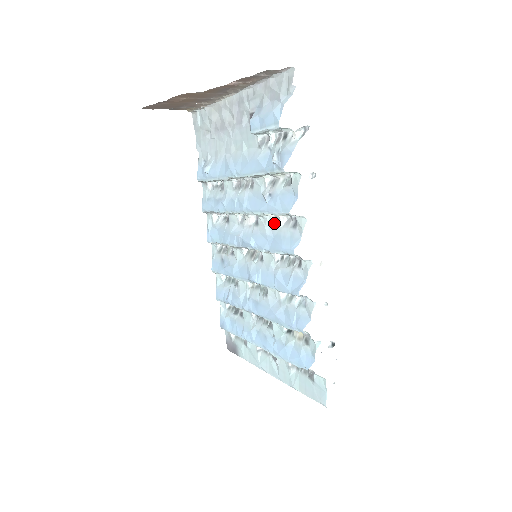
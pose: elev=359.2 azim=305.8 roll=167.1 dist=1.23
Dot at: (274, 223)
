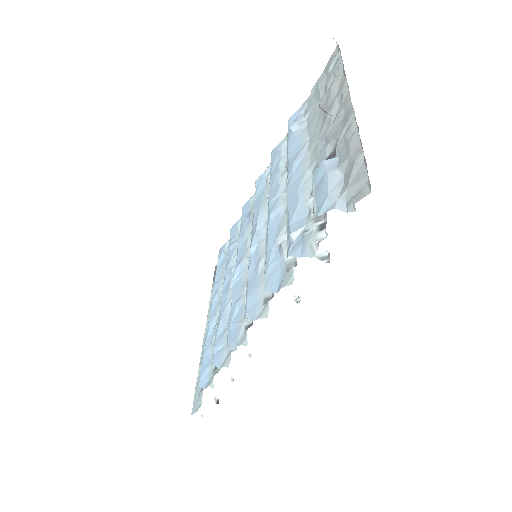
Dot at: occluded
